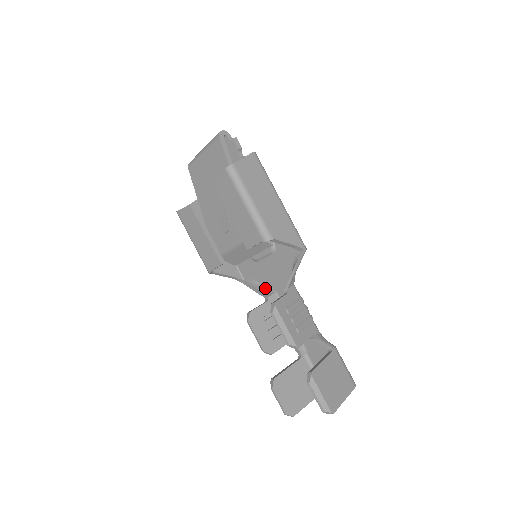
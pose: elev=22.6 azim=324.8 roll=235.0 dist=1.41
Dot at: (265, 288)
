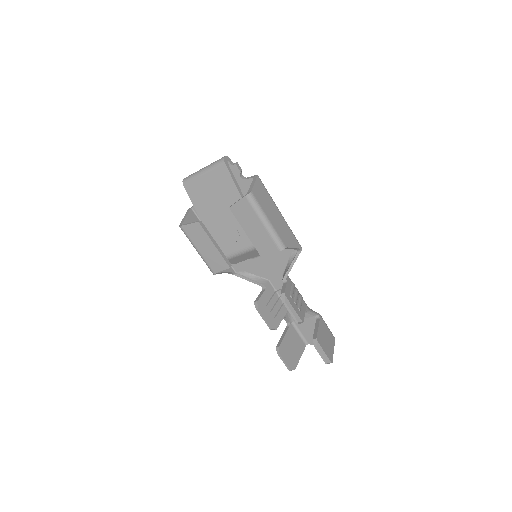
Dot at: (259, 278)
